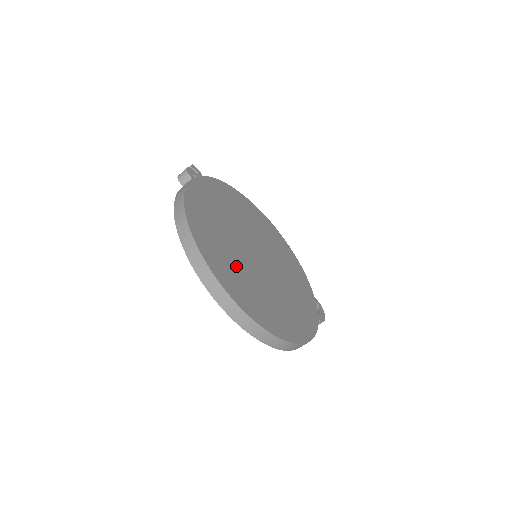
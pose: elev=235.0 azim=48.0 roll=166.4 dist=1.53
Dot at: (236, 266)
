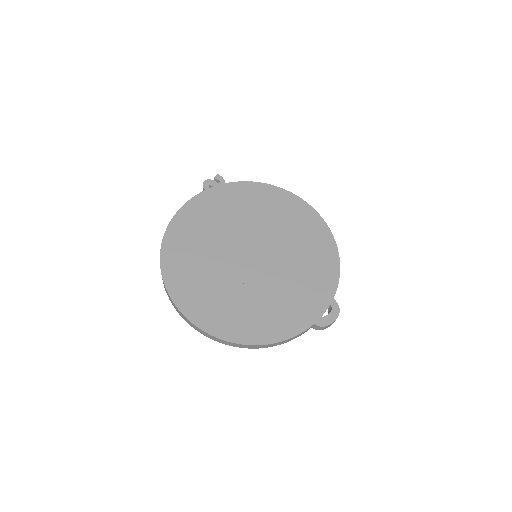
Dot at: (203, 269)
